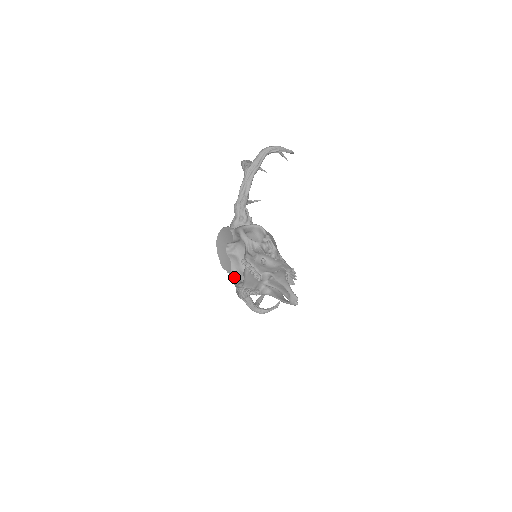
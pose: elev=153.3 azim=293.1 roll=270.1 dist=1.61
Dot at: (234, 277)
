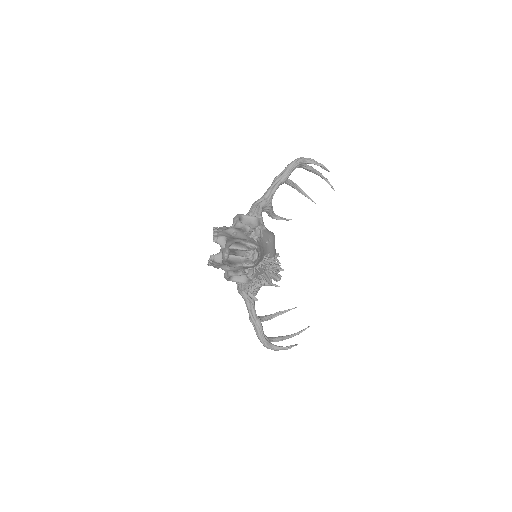
Dot at: occluded
